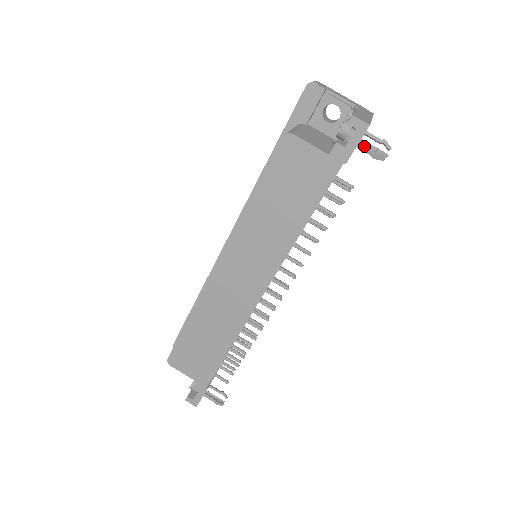
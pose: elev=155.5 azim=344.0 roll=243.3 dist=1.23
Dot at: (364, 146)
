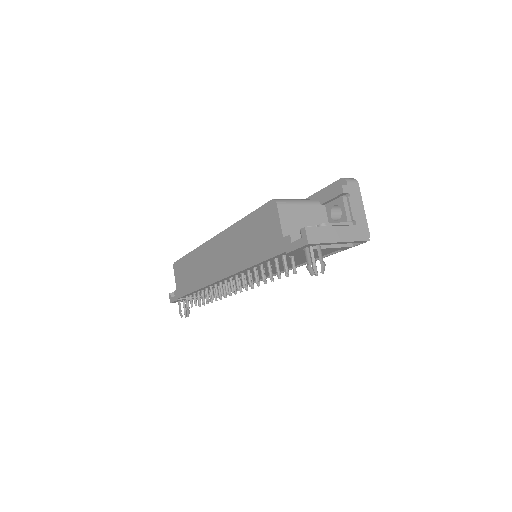
Dot at: (305, 254)
